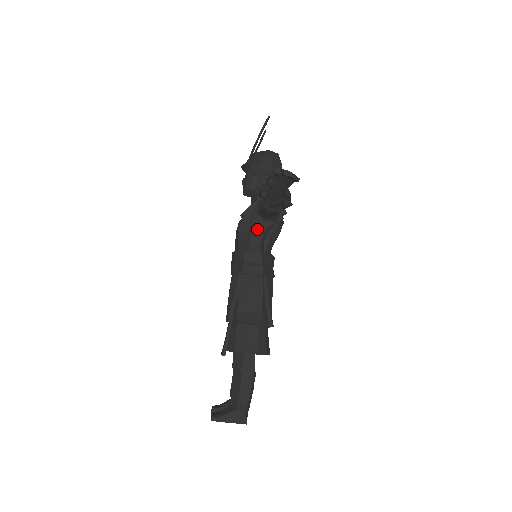
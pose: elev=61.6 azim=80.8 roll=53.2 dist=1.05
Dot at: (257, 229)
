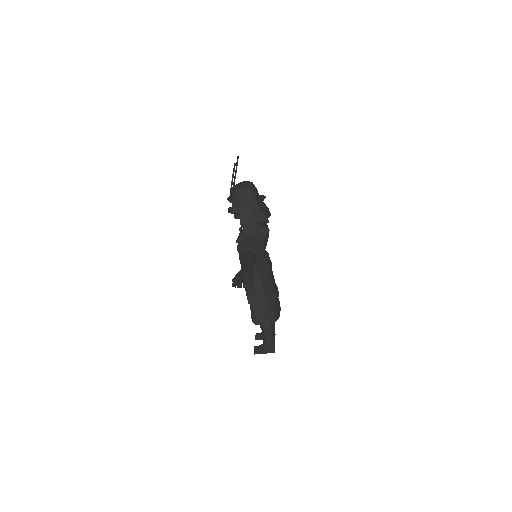
Dot at: occluded
